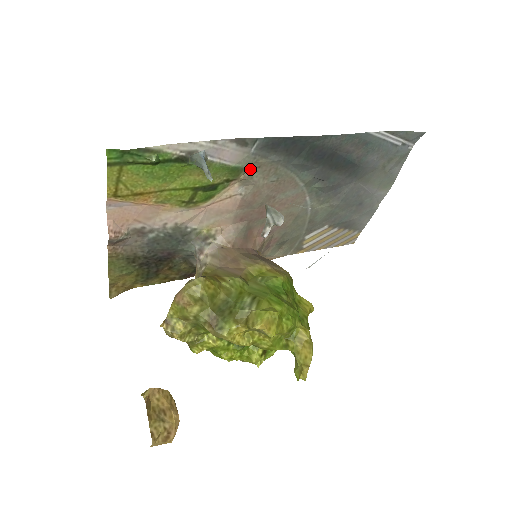
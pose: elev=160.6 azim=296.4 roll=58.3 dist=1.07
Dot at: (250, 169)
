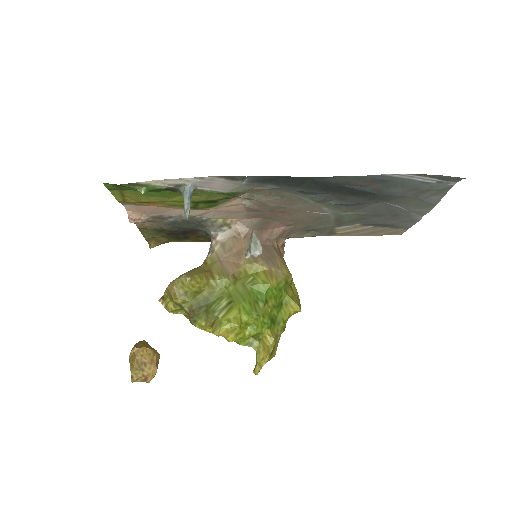
Dot at: (248, 191)
